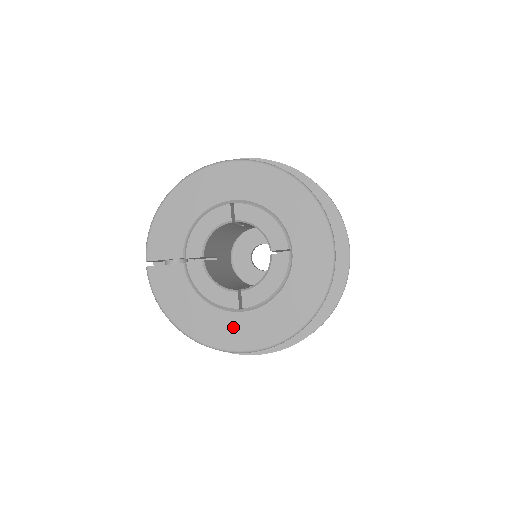
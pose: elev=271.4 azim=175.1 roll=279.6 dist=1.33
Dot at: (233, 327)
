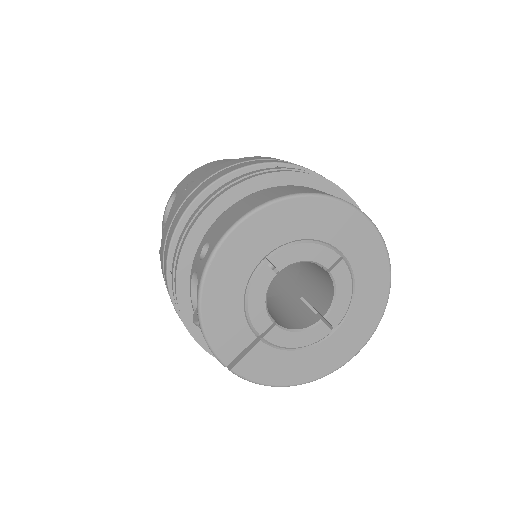
Dot at: (336, 347)
